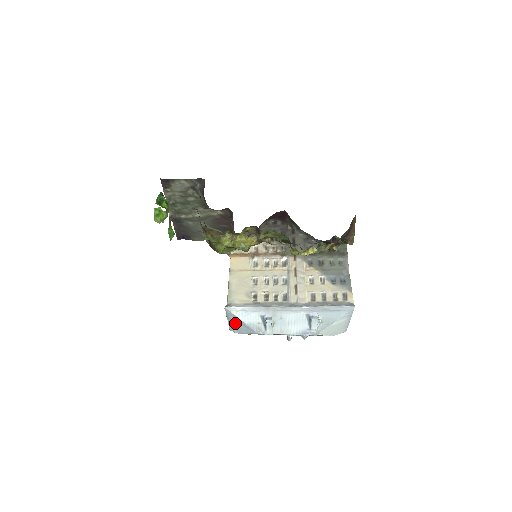
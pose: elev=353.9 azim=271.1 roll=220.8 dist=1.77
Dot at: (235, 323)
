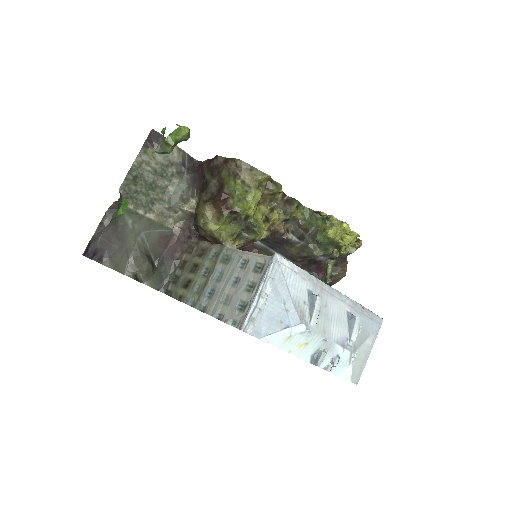
Dot at: (268, 300)
